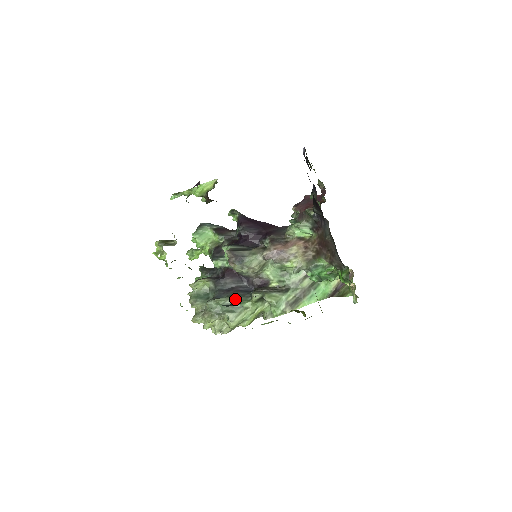
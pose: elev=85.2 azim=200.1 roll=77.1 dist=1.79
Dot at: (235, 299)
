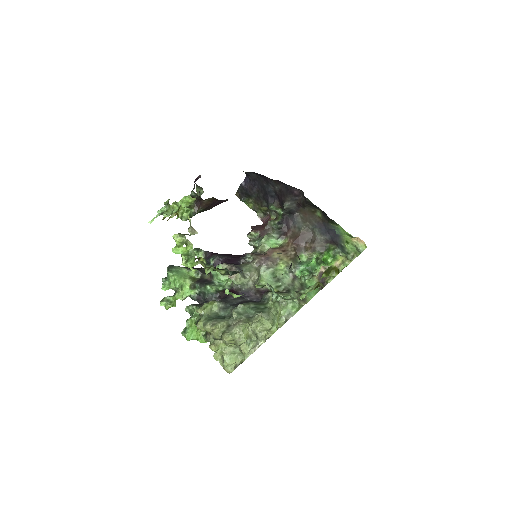
Dot at: (255, 303)
